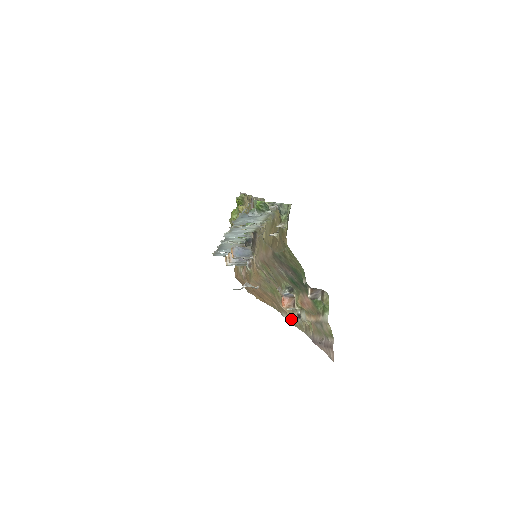
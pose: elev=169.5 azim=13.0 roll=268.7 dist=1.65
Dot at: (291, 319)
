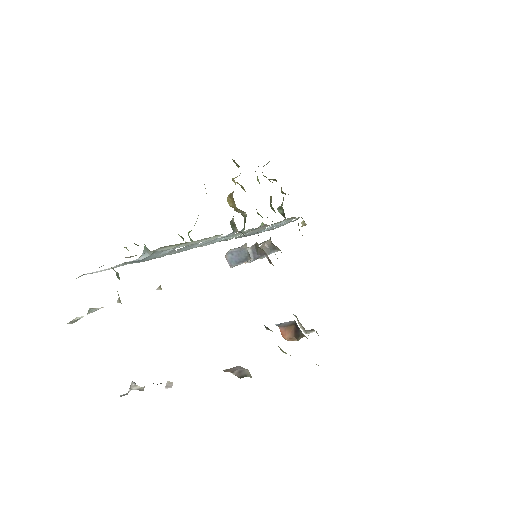
Dot at: occluded
